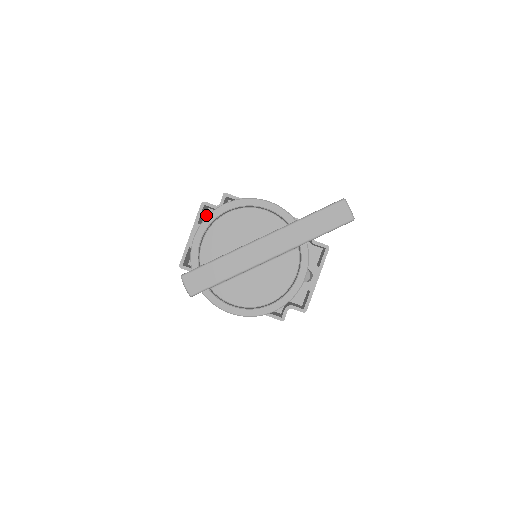
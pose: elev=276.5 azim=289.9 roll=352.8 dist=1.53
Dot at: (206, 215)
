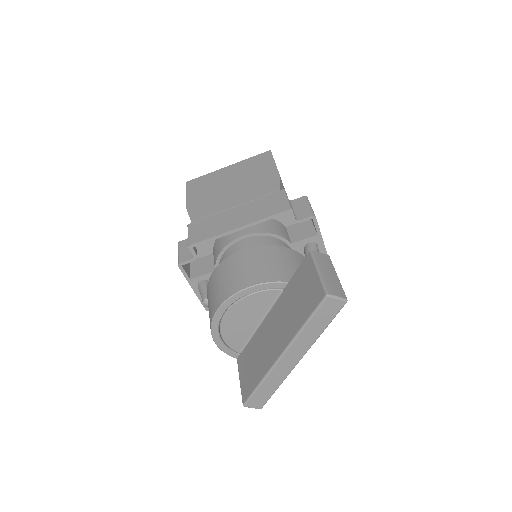
Dot at: occluded
